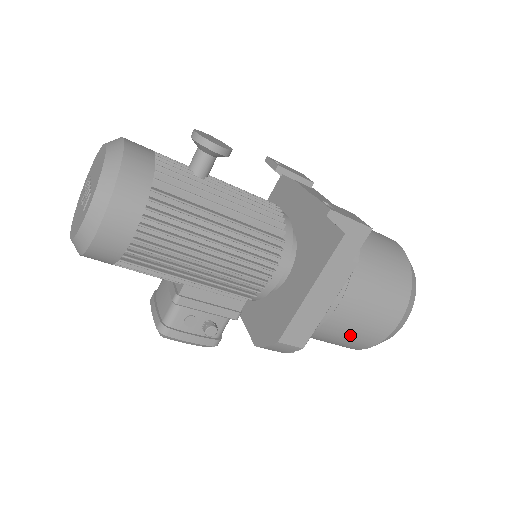
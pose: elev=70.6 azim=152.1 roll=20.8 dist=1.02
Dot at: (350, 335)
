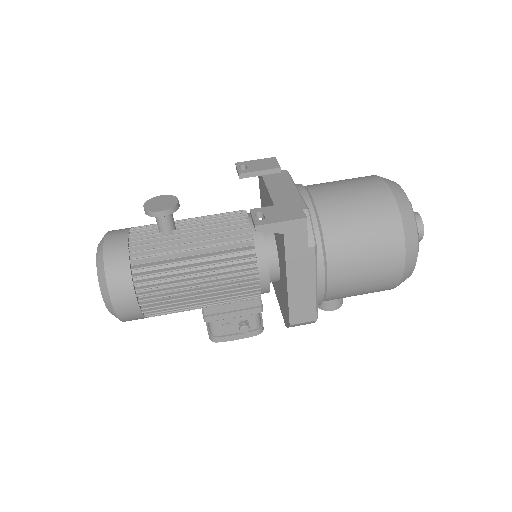
Dot at: (363, 289)
